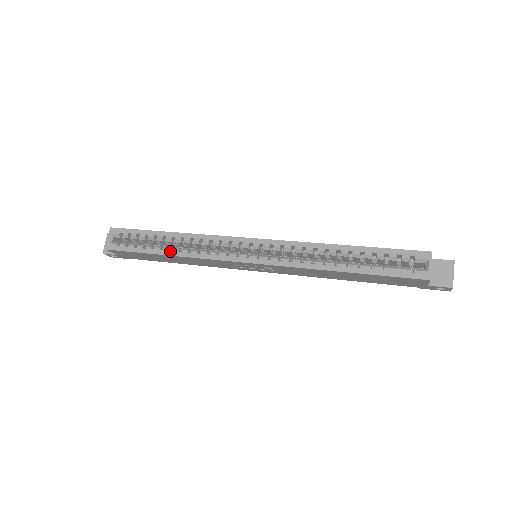
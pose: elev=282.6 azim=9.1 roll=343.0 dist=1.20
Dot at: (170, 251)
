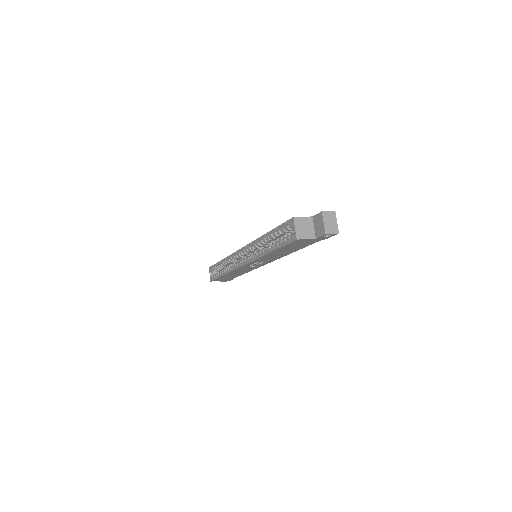
Dot at: (224, 272)
